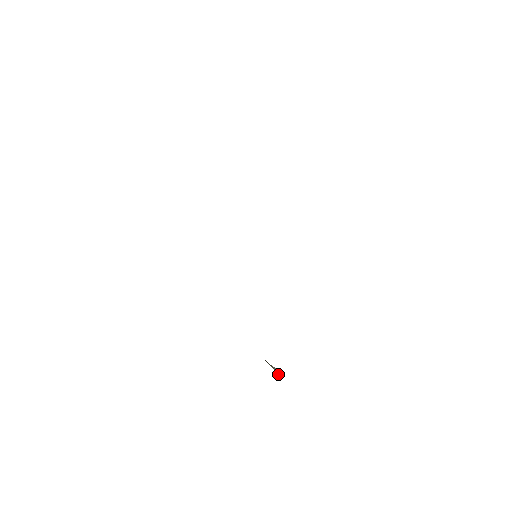
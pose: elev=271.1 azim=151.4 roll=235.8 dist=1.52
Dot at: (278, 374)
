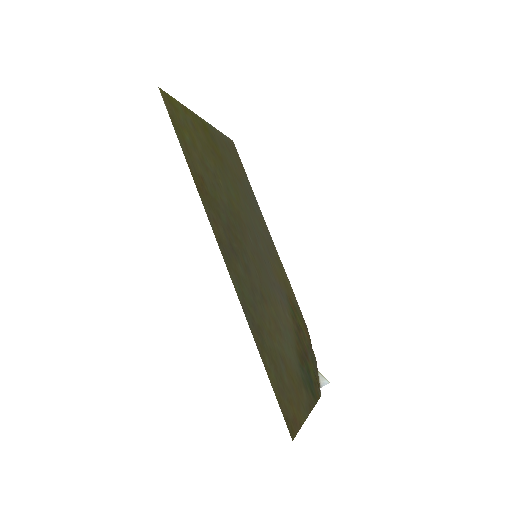
Dot at: occluded
